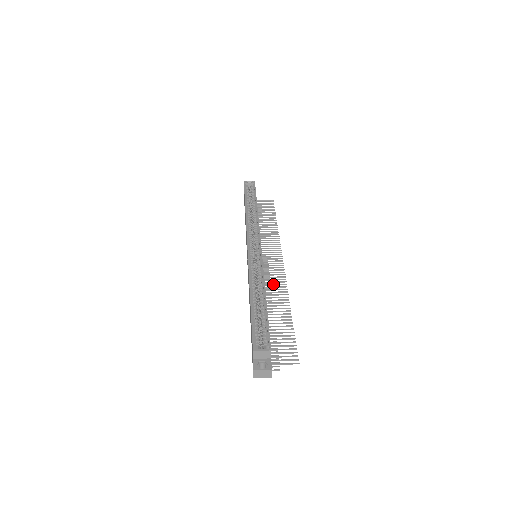
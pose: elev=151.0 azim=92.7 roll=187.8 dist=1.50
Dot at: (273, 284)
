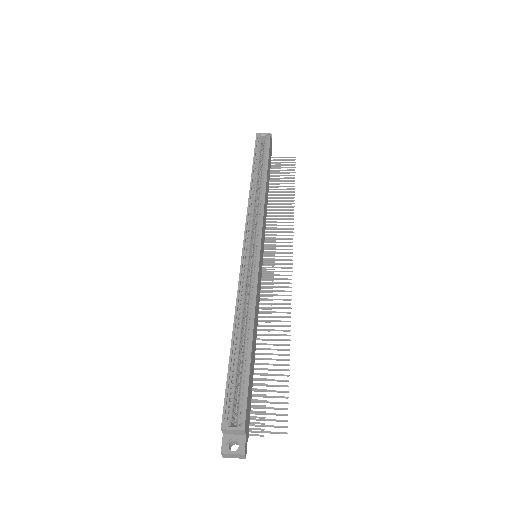
Dot at: (273, 299)
